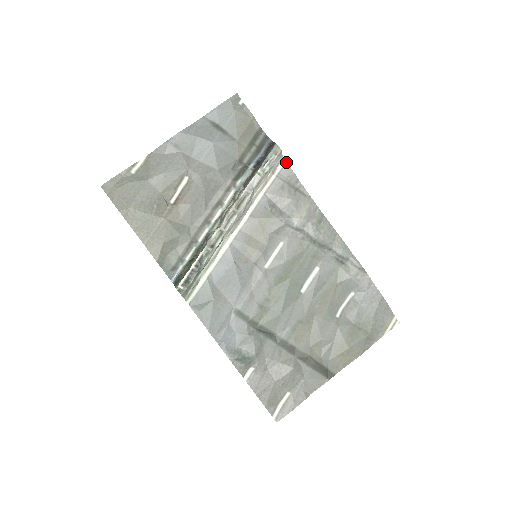
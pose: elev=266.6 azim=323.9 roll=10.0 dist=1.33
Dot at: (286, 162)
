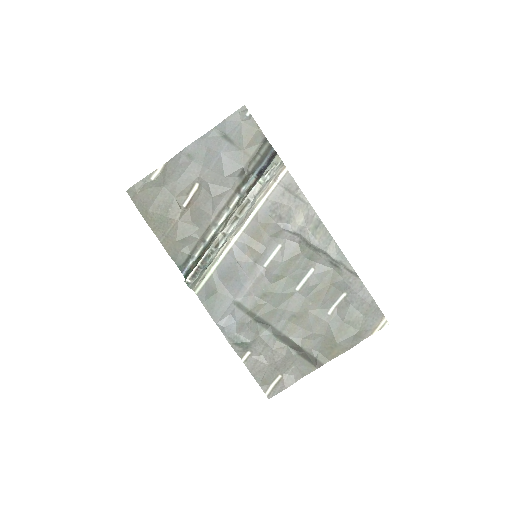
Dot at: occluded
